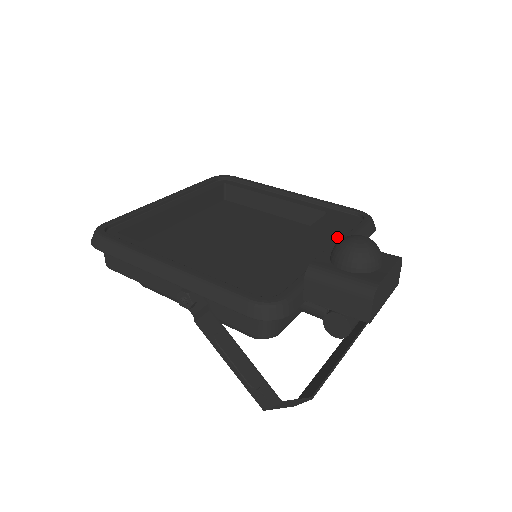
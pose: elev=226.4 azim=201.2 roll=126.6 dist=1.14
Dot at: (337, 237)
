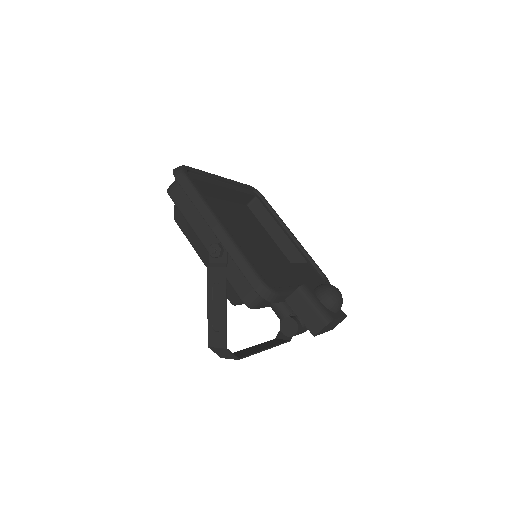
Dot at: (309, 281)
